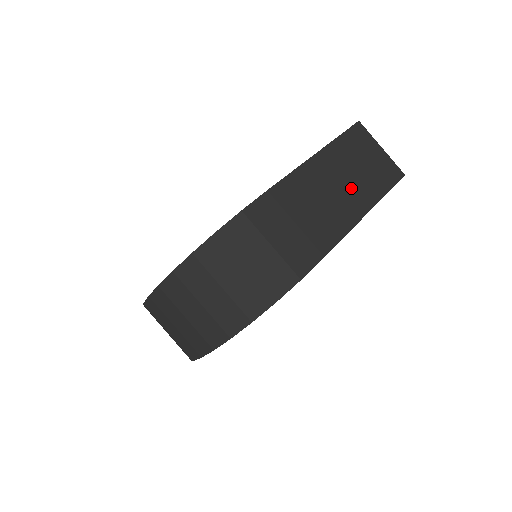
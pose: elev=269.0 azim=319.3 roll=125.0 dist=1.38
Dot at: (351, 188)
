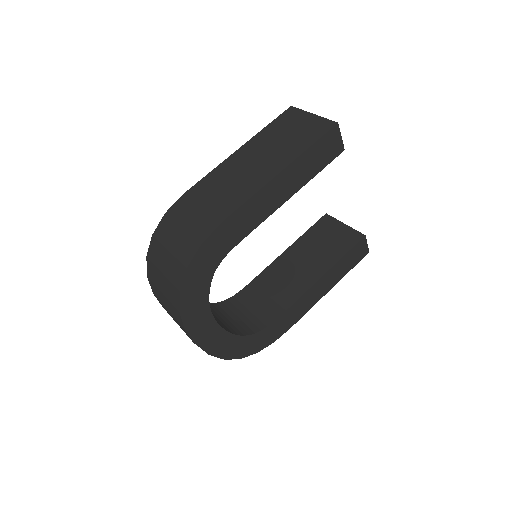
Dot at: (268, 159)
